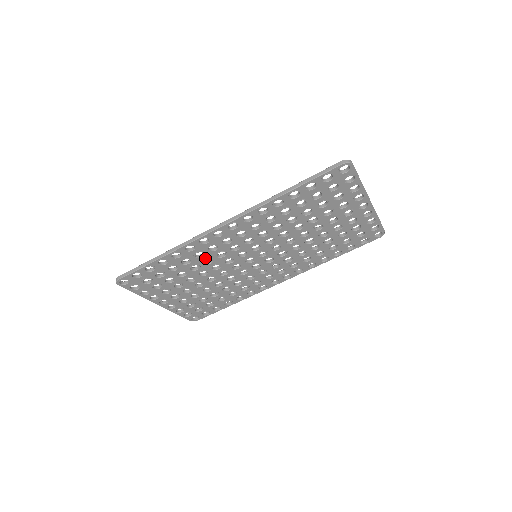
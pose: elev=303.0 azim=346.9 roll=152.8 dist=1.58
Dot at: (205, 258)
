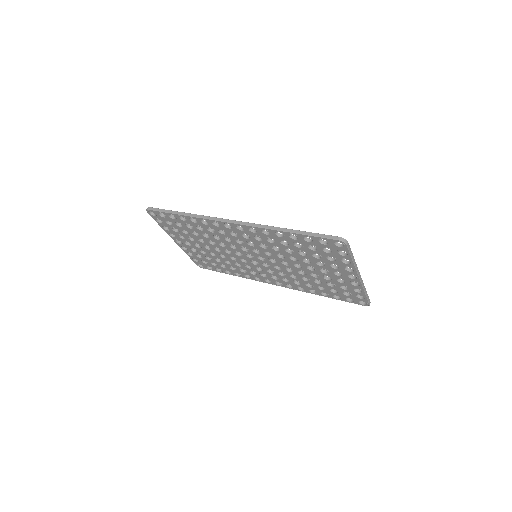
Dot at: (215, 234)
